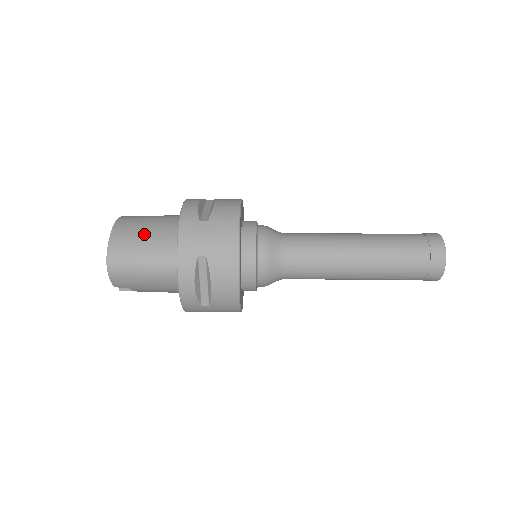
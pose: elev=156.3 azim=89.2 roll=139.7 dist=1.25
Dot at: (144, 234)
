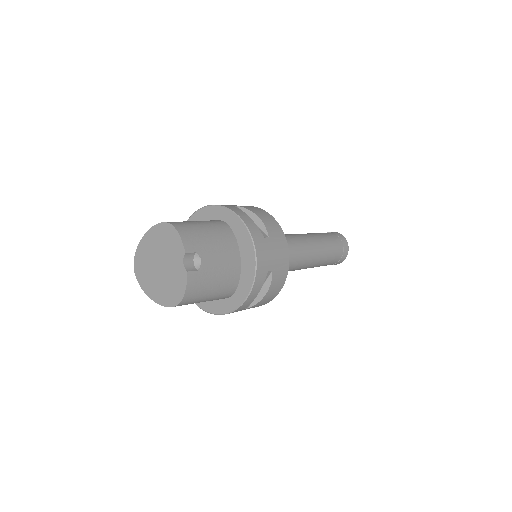
Dot at: occluded
